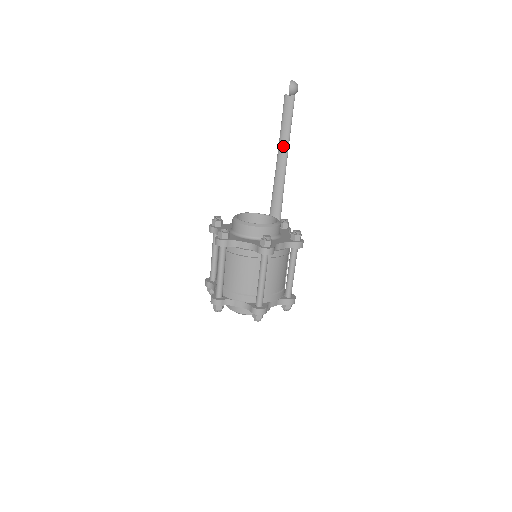
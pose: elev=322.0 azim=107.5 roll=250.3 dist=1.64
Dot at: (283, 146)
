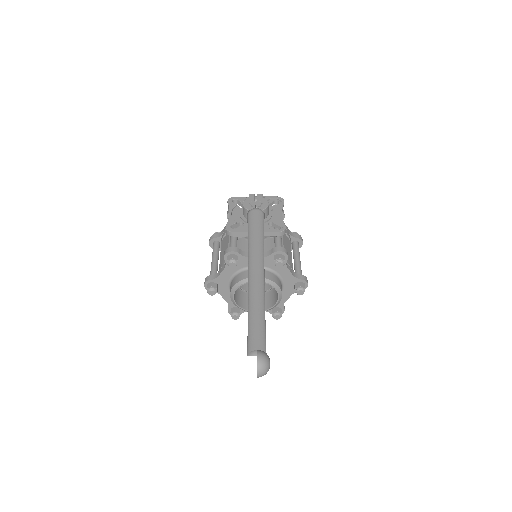
Dot at: occluded
